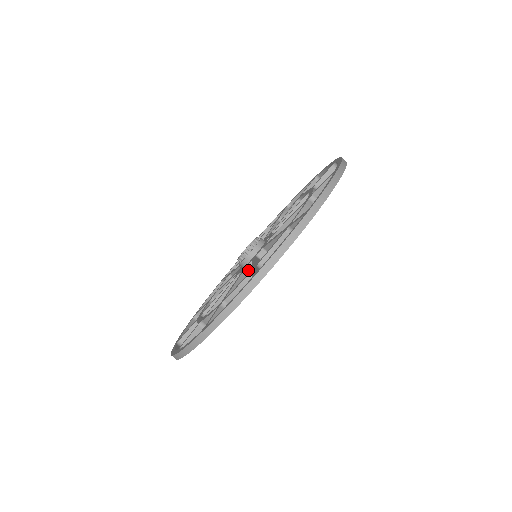
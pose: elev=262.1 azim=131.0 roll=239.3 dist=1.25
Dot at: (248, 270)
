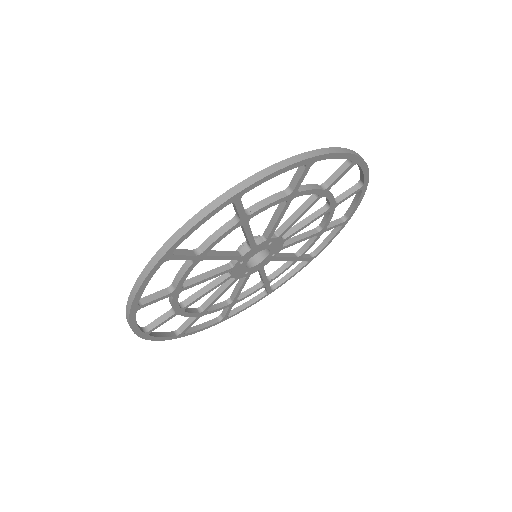
Dot at: (231, 266)
